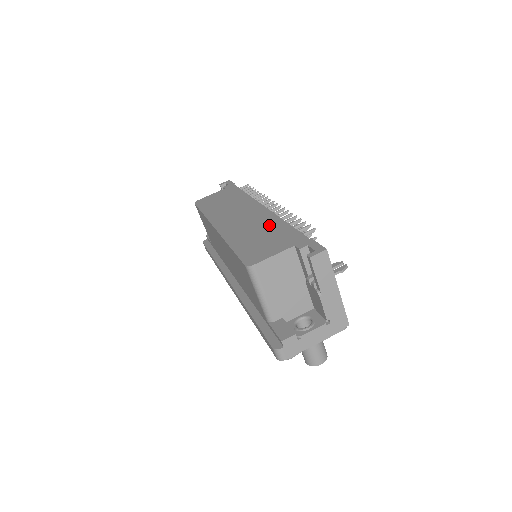
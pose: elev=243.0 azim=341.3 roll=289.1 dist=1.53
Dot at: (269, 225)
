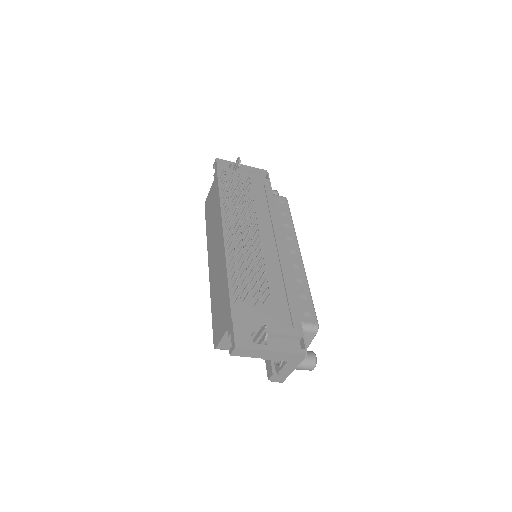
Dot at: (222, 282)
